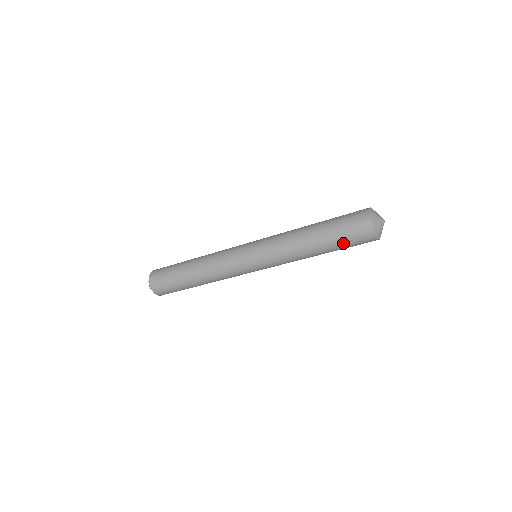
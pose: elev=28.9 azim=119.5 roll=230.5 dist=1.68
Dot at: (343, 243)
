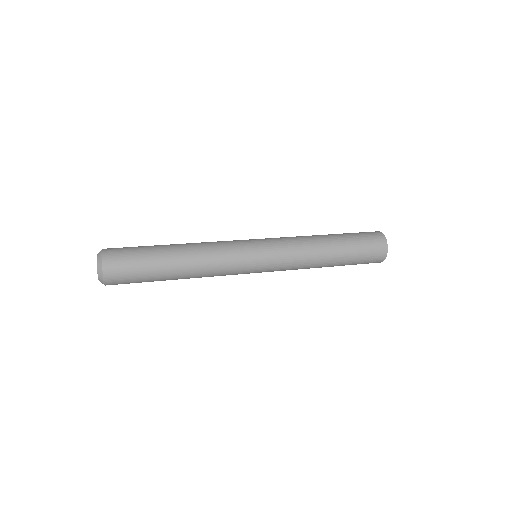
Dot at: (355, 264)
